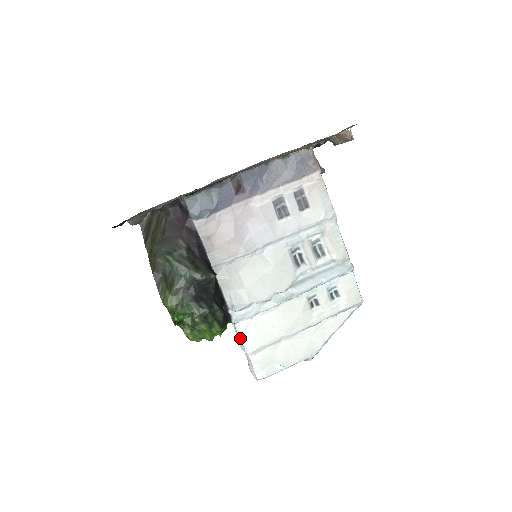
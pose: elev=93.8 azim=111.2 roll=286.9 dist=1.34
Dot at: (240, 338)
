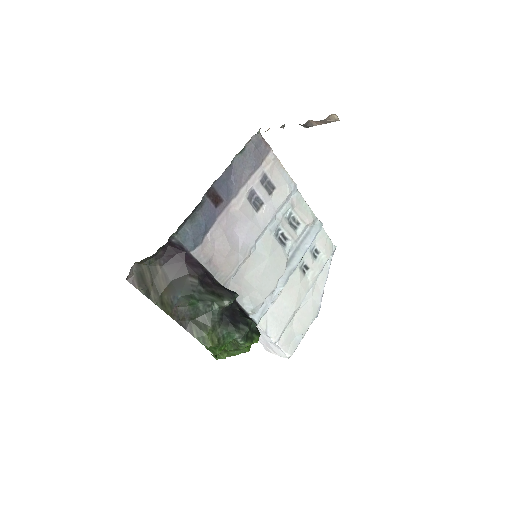
Dot at: (264, 333)
